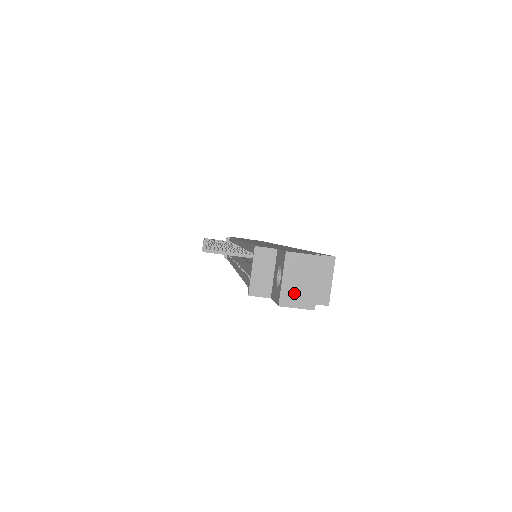
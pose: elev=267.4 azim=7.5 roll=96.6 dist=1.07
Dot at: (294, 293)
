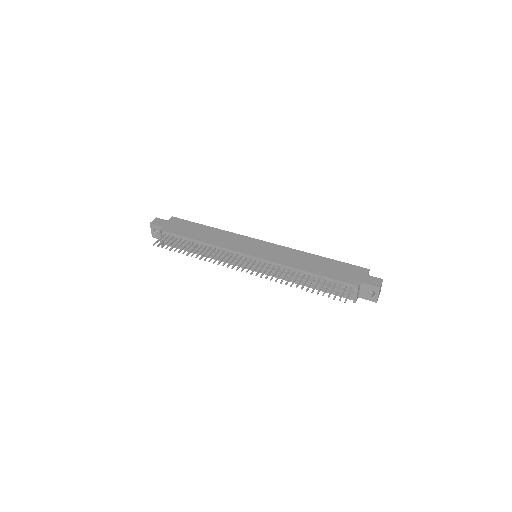
Dot at: occluded
